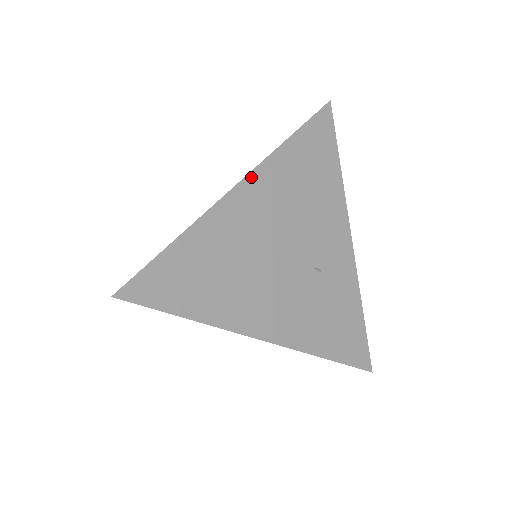
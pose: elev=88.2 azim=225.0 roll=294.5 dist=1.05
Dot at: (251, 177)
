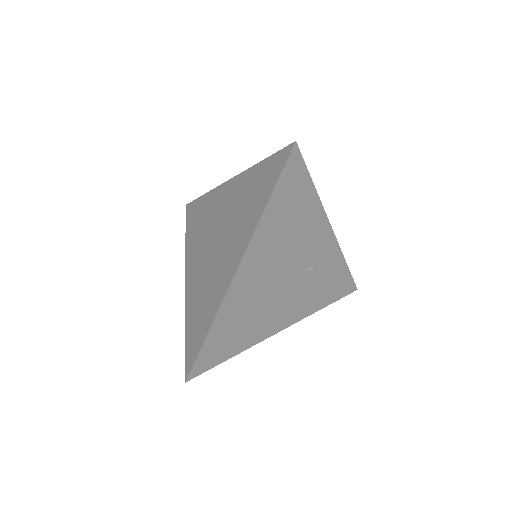
Dot at: (246, 256)
